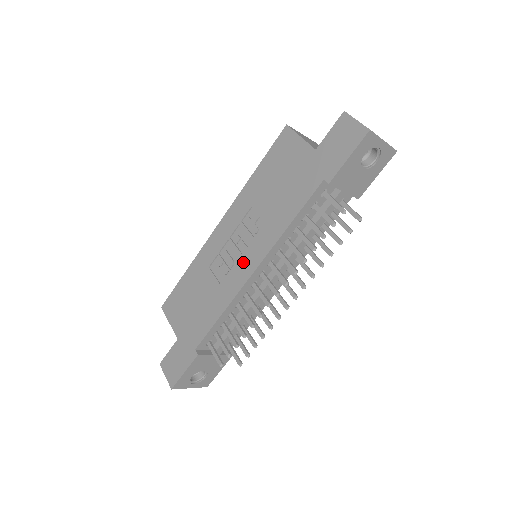
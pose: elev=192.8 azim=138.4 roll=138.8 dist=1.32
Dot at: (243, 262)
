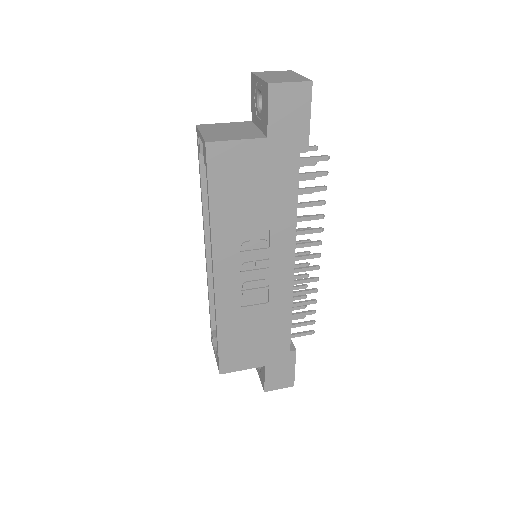
Dot at: (276, 271)
